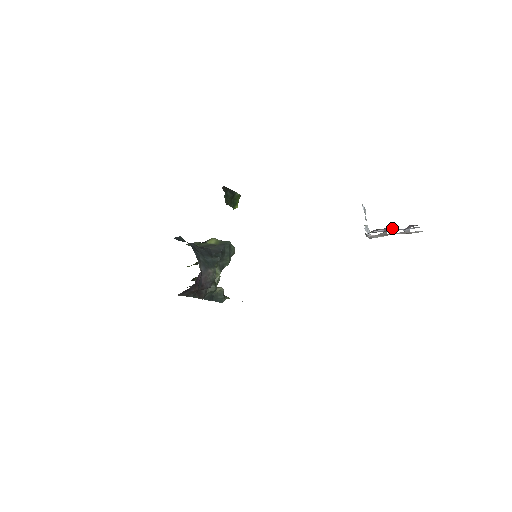
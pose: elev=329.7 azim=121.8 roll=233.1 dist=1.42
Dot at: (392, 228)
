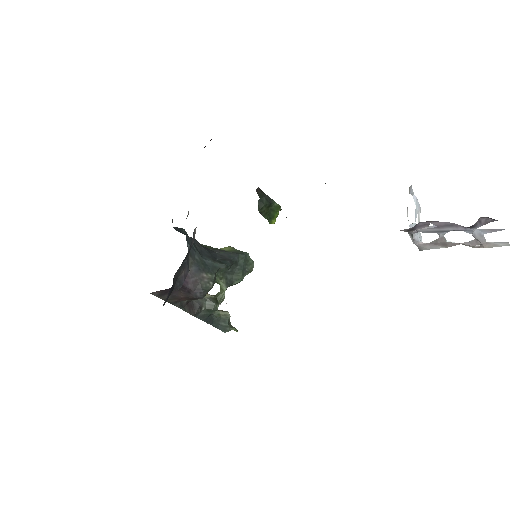
Dot at: occluded
